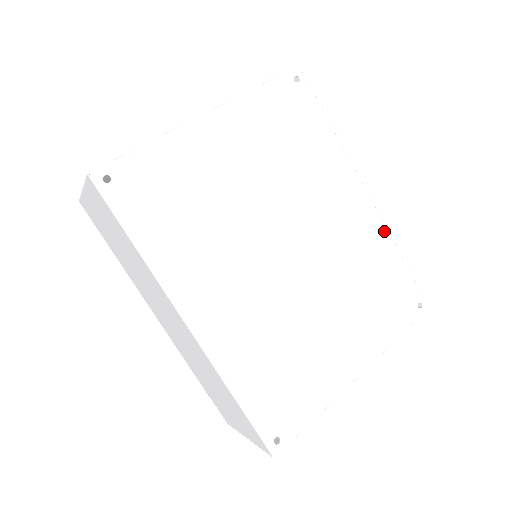
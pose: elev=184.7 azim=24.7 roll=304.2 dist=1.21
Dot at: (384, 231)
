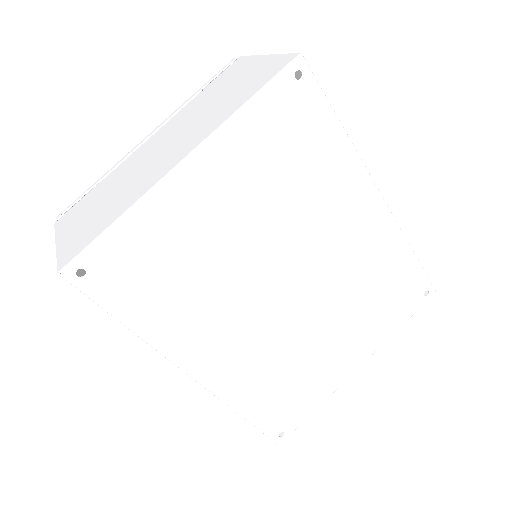
Dot at: (397, 232)
